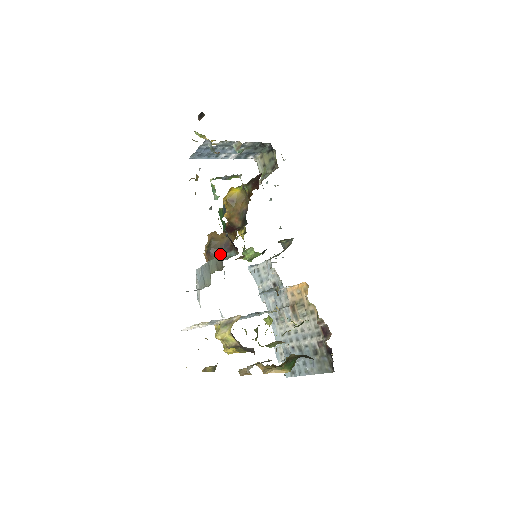
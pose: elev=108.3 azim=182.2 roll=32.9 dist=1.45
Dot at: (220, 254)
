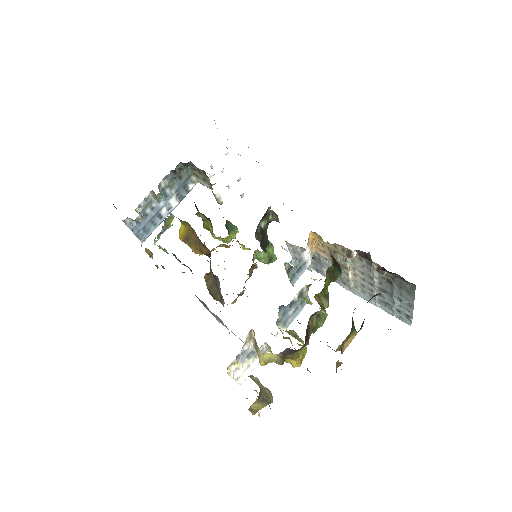
Dot at: occluded
